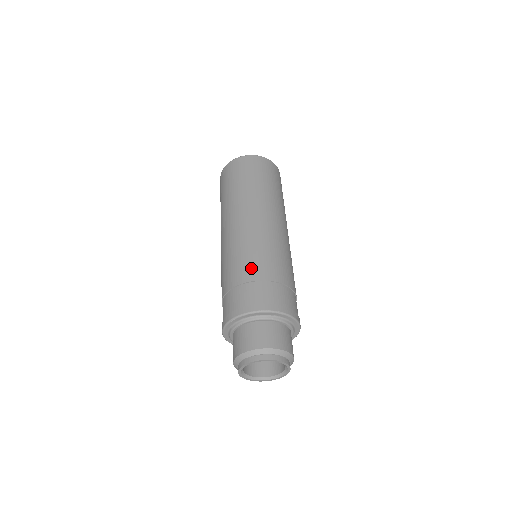
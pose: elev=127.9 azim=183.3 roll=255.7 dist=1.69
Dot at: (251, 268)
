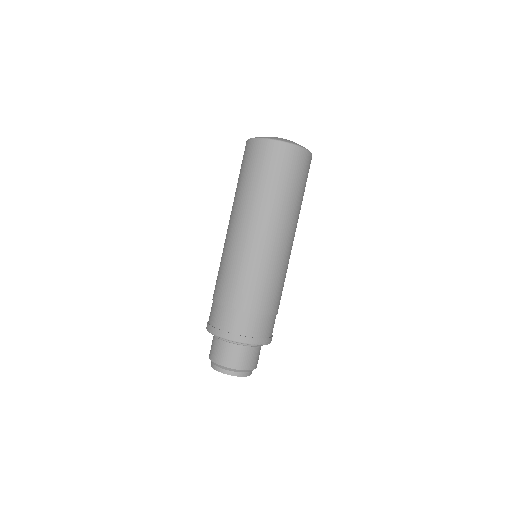
Dot at: (252, 299)
